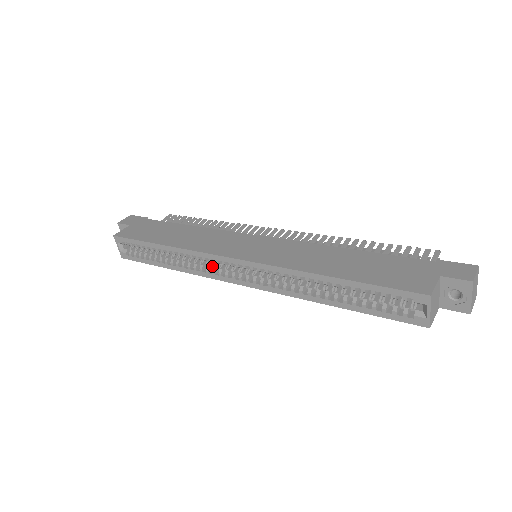
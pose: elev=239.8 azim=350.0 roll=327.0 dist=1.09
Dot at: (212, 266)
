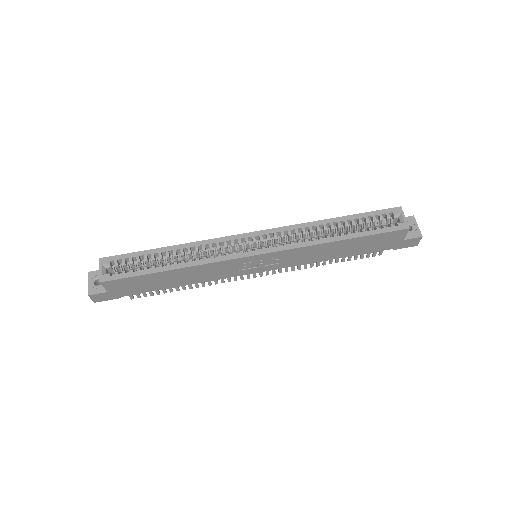
Dot at: (222, 255)
